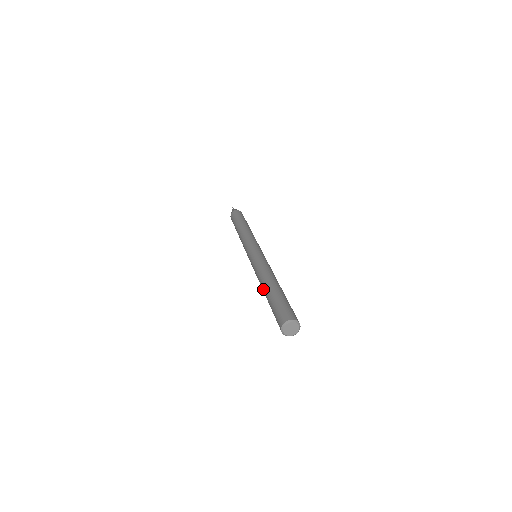
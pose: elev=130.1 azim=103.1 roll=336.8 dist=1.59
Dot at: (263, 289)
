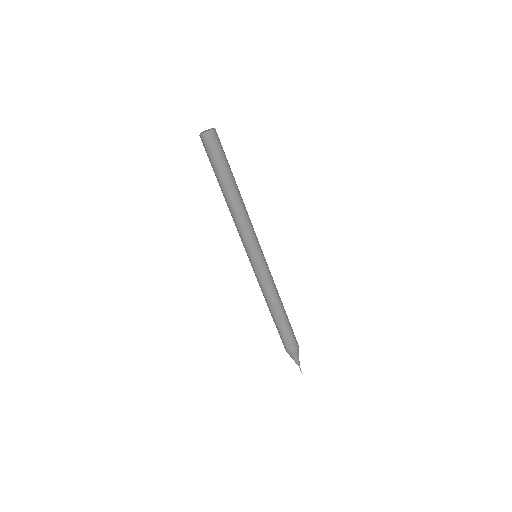
Dot at: occluded
